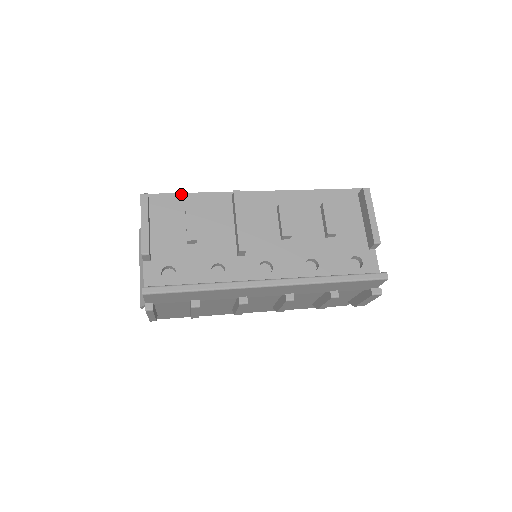
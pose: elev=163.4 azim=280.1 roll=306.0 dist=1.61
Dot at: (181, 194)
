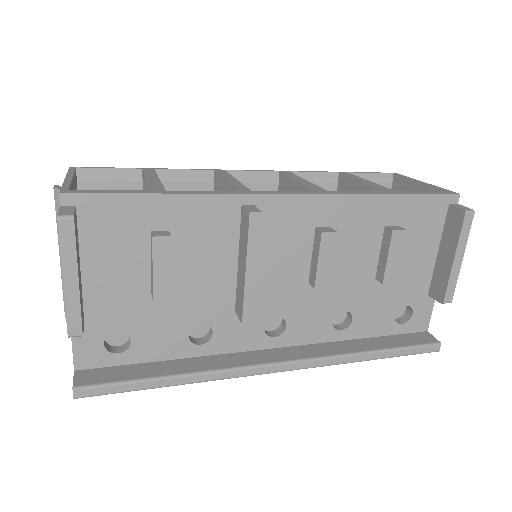
Dot at: (143, 196)
